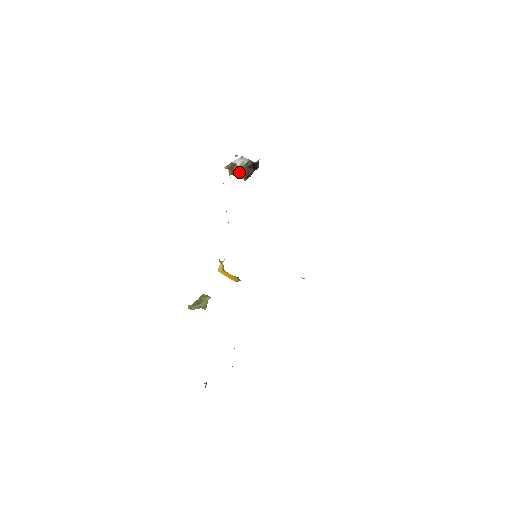
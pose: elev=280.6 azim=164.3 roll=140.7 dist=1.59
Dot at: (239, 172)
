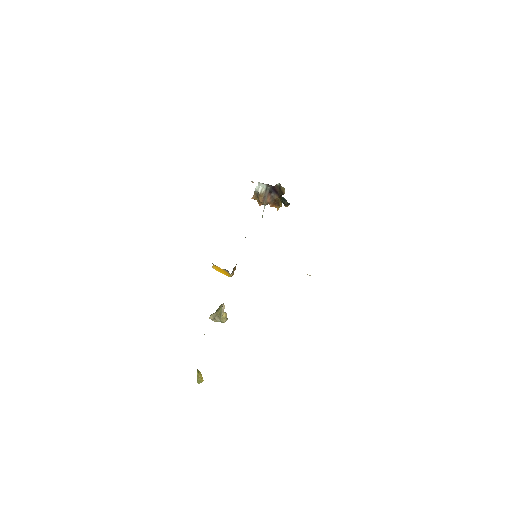
Dot at: (264, 199)
